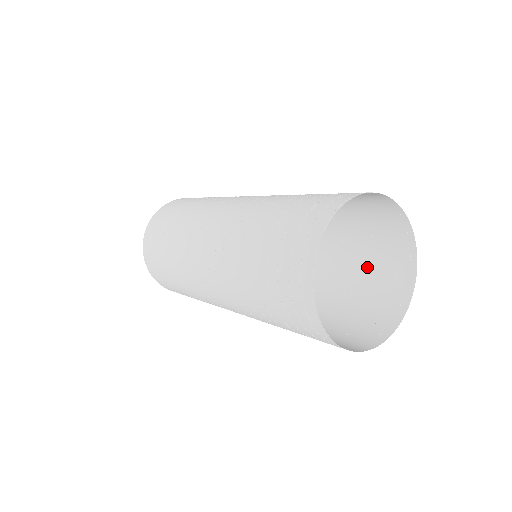
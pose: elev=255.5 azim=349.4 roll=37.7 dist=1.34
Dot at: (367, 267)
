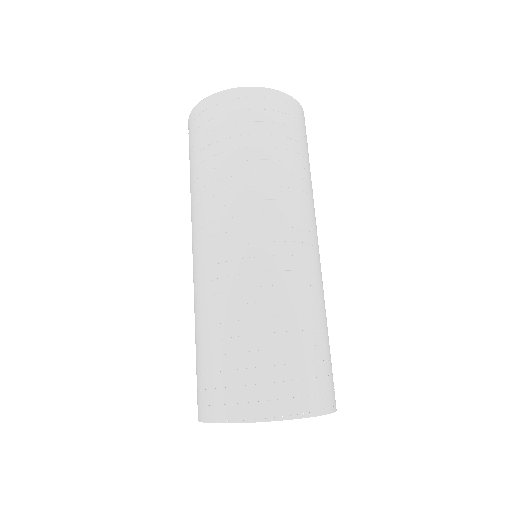
Dot at: occluded
